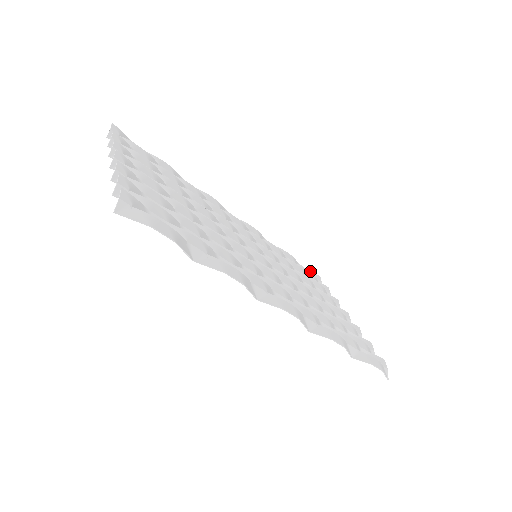
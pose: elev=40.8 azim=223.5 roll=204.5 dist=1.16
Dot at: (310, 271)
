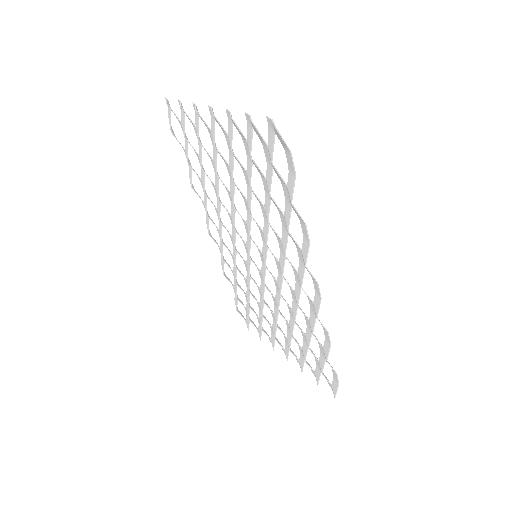
Dot at: (240, 312)
